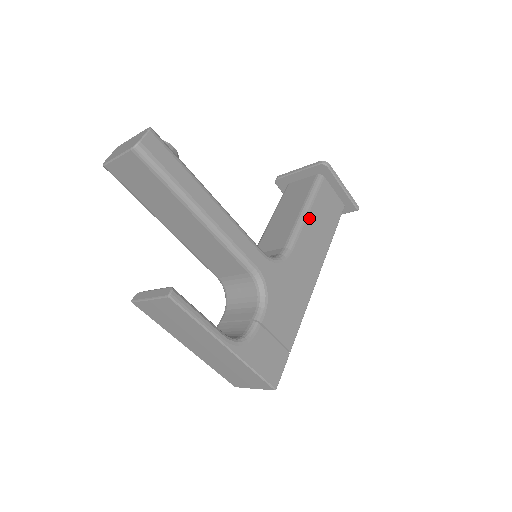
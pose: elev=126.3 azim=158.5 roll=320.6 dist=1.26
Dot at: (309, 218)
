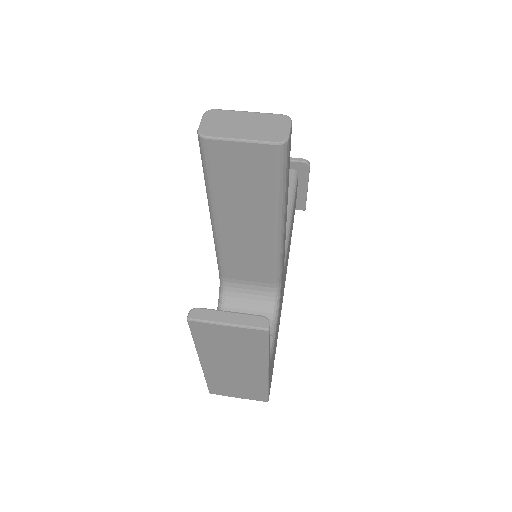
Dot at: (292, 219)
